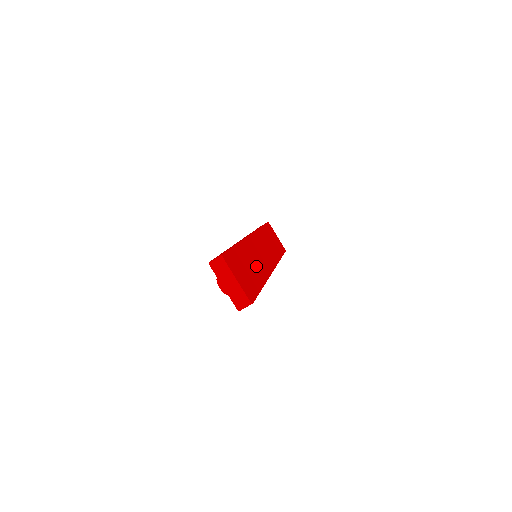
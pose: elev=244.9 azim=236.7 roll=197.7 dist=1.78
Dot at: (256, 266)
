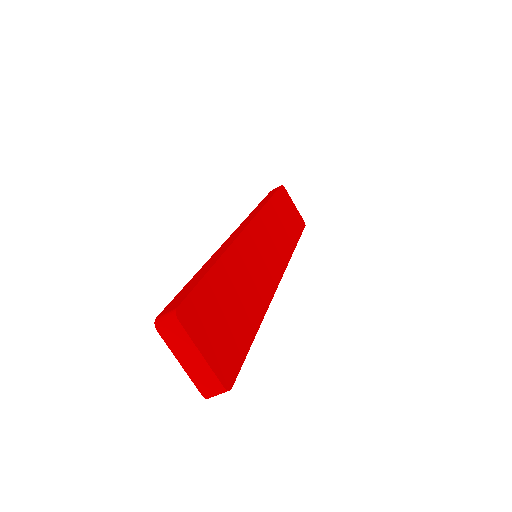
Dot at: (250, 290)
